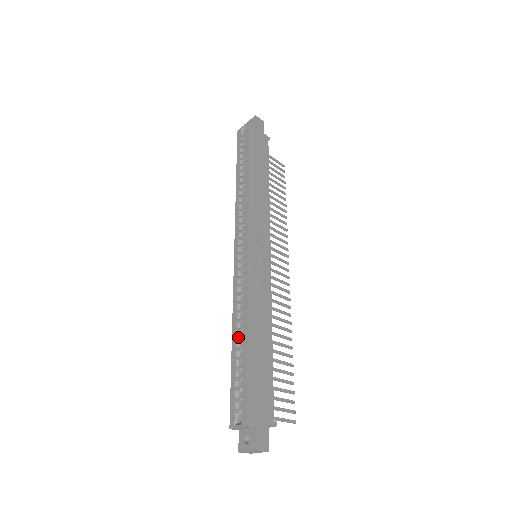
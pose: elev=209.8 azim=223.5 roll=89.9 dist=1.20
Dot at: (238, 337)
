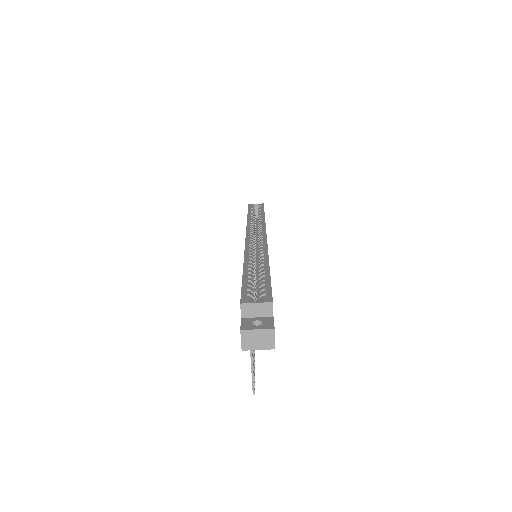
Dot at: (252, 266)
